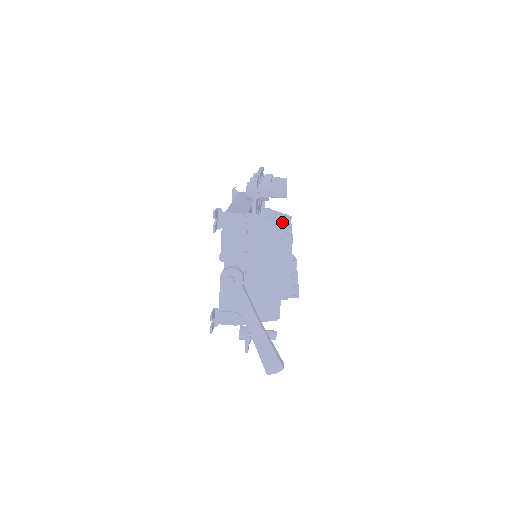
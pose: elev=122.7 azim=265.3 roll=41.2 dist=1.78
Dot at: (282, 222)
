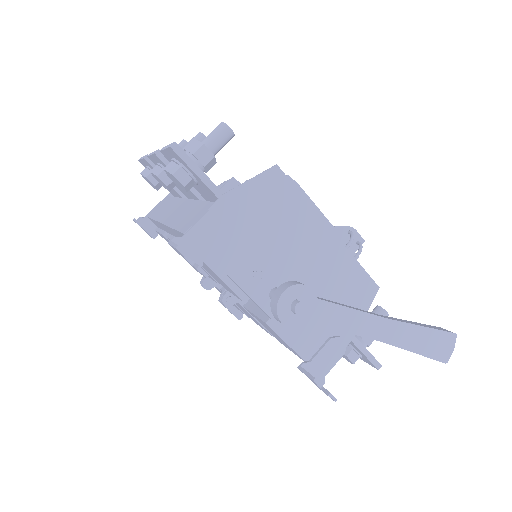
Dot at: occluded
